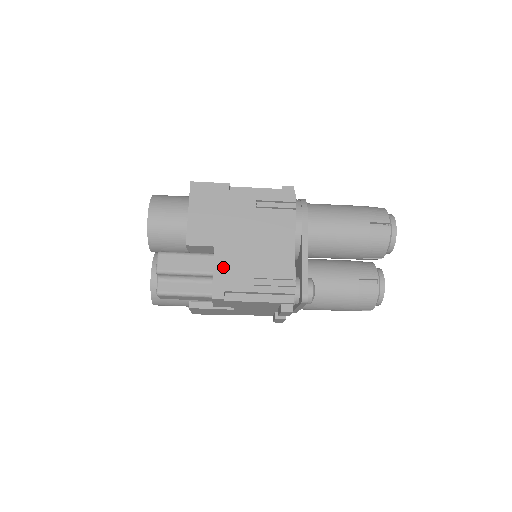
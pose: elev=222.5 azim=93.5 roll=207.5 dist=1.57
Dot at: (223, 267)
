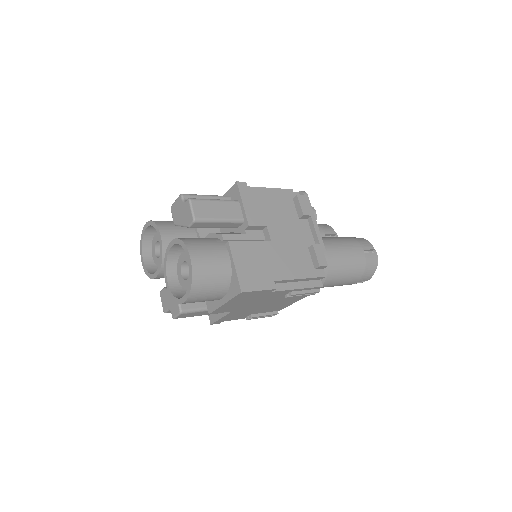
Dot at: (231, 316)
